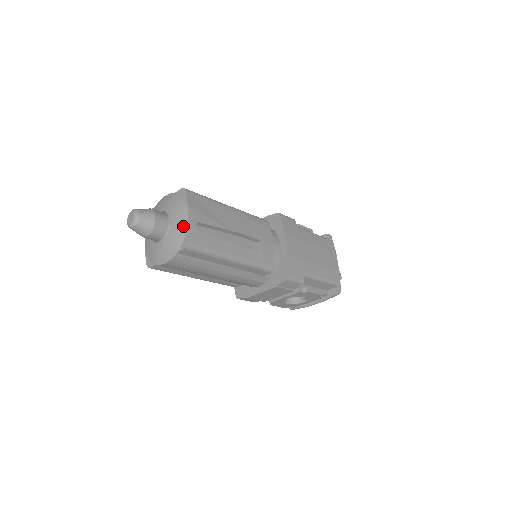
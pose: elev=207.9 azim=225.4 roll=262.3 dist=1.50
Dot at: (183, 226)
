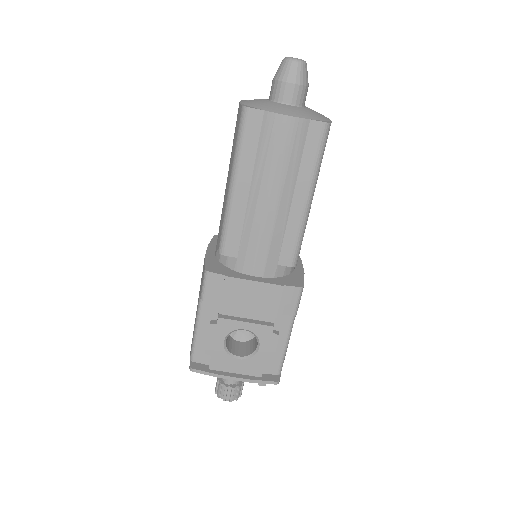
Dot at: (325, 117)
